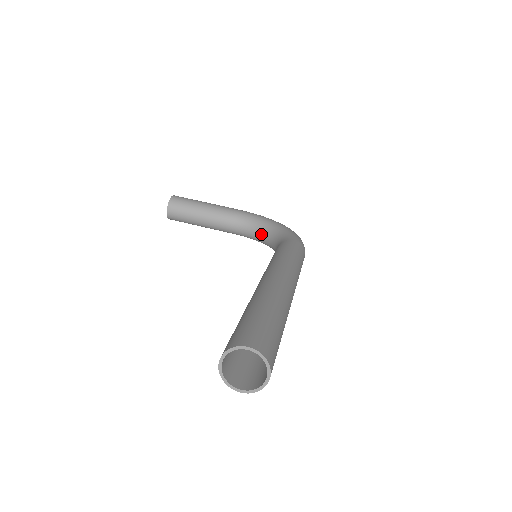
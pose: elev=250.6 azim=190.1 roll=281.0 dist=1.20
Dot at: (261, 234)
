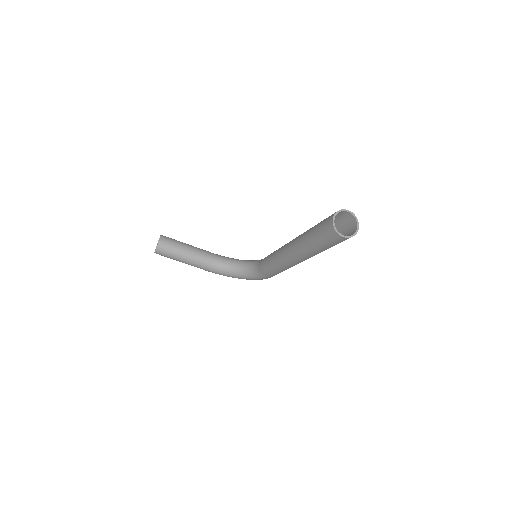
Dot at: (234, 265)
